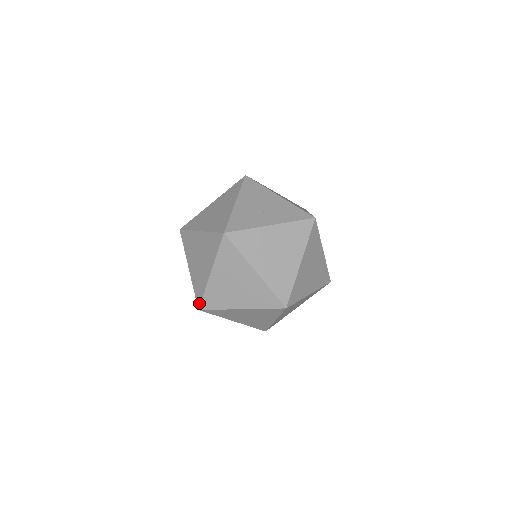
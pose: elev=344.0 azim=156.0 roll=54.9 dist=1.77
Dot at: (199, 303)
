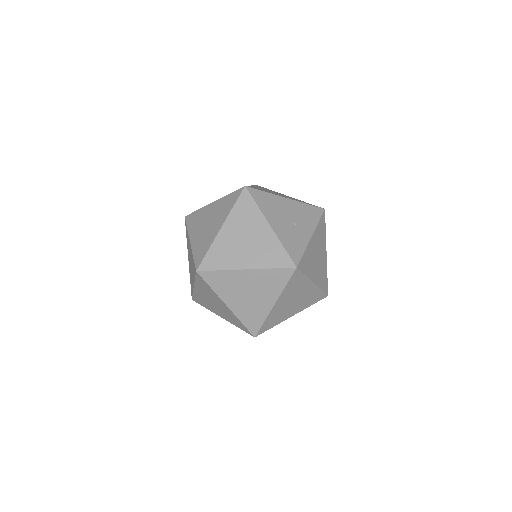
Dot at: (256, 332)
